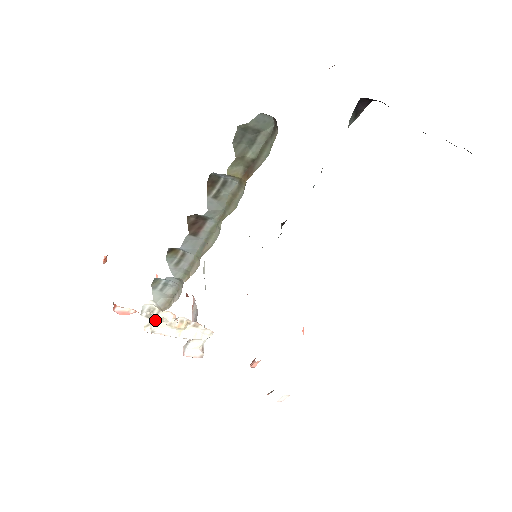
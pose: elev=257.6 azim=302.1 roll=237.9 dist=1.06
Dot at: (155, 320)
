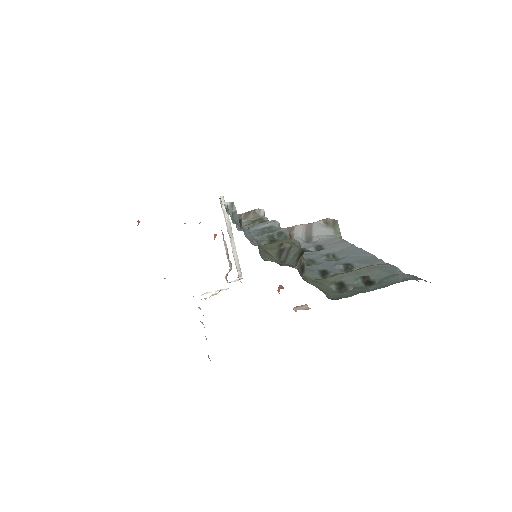
Dot at: occluded
